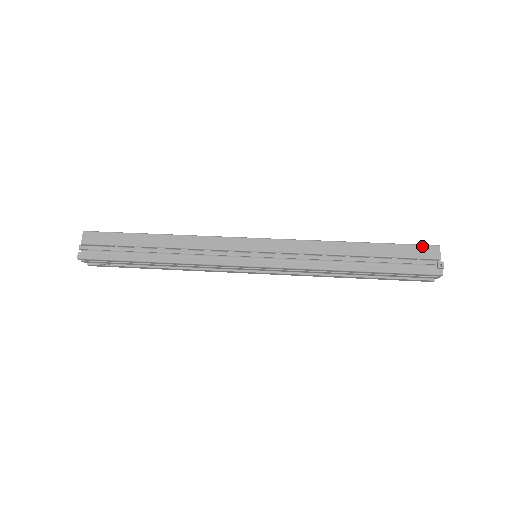
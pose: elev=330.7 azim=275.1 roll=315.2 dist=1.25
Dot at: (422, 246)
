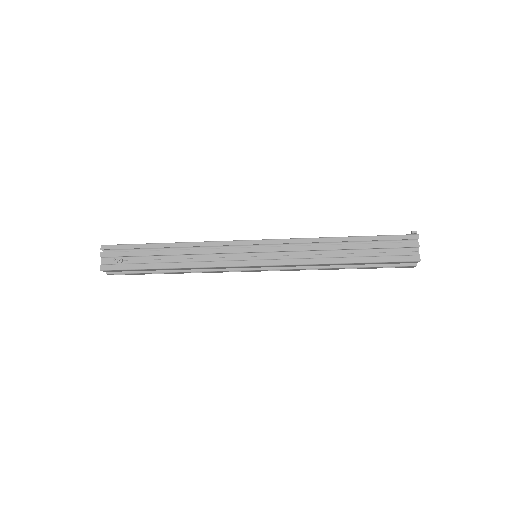
Dot at: occluded
